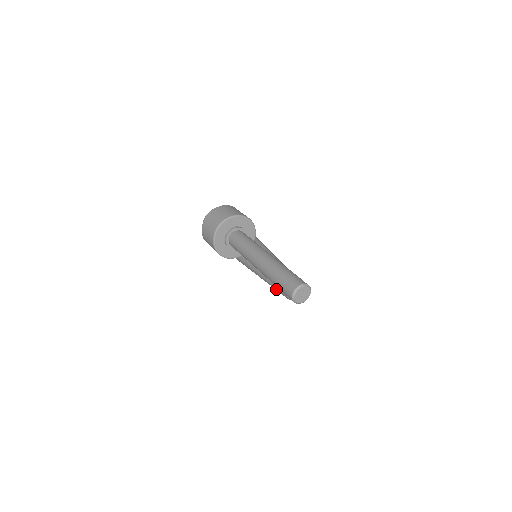
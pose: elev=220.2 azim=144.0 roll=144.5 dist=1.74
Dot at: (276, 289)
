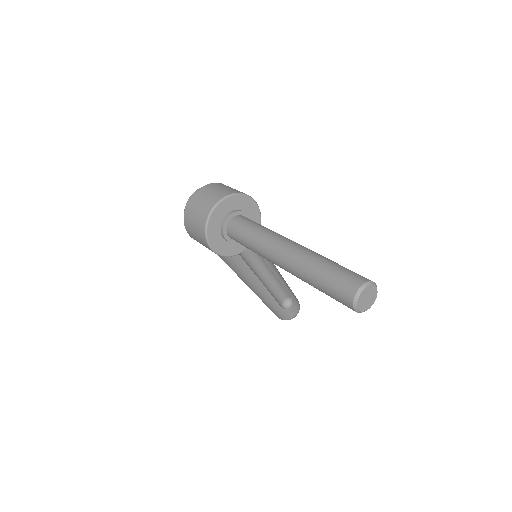
Dot at: (268, 305)
